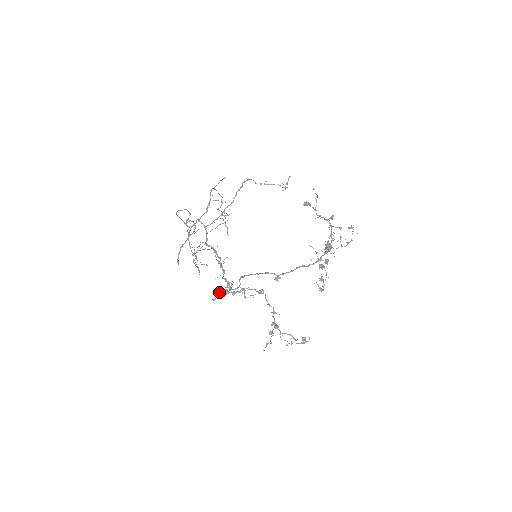
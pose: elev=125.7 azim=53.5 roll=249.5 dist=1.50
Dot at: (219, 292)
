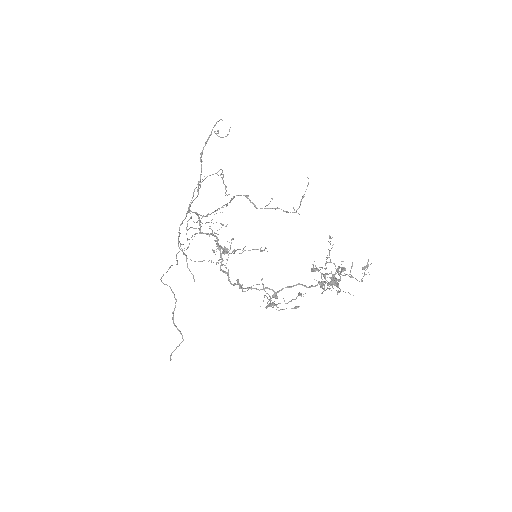
Dot at: (218, 263)
